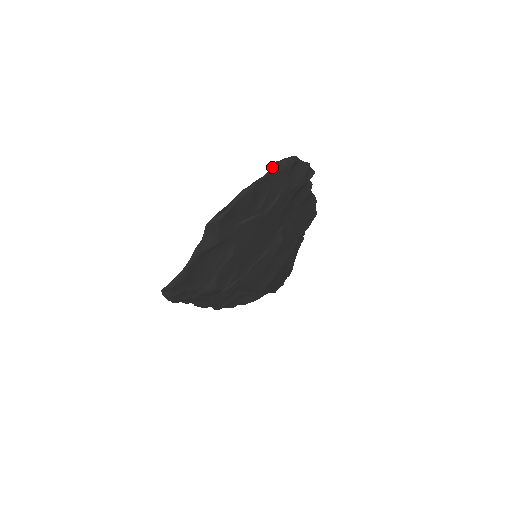
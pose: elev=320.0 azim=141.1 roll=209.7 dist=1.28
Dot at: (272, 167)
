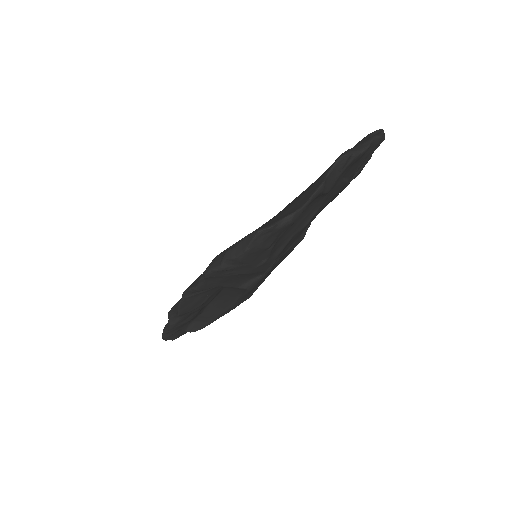
Dot at: (383, 131)
